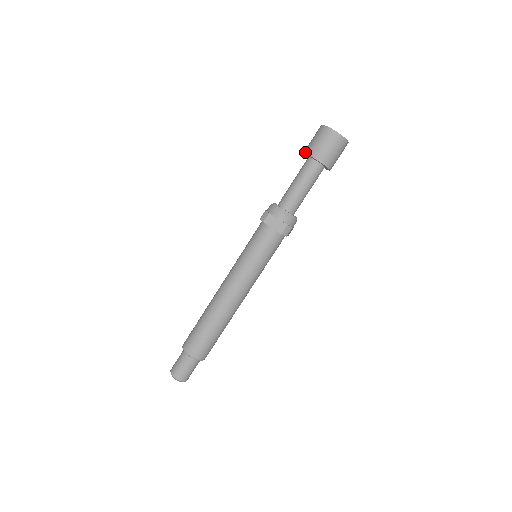
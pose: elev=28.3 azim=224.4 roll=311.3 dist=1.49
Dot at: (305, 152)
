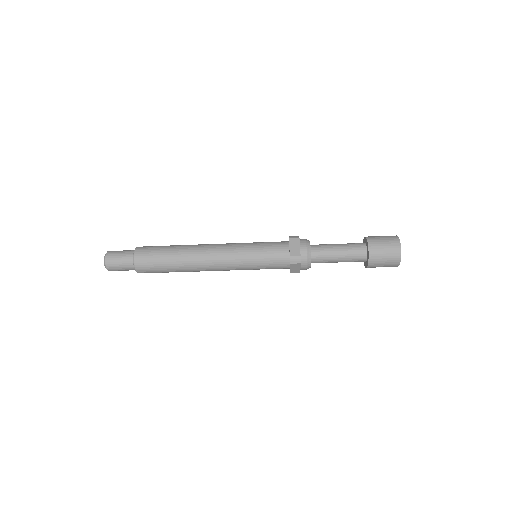
Dot at: occluded
